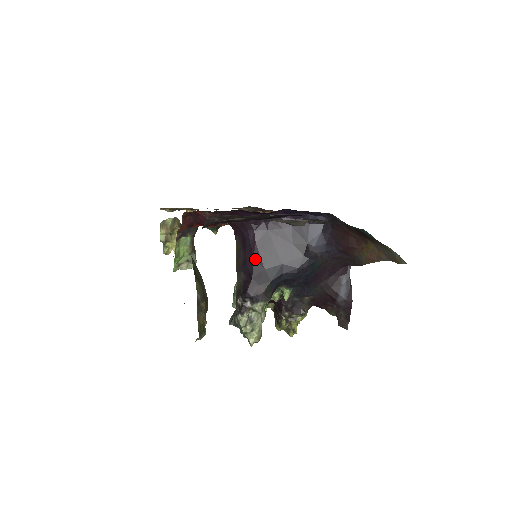
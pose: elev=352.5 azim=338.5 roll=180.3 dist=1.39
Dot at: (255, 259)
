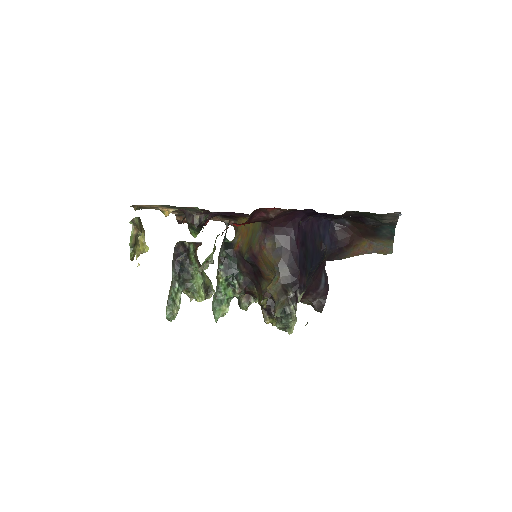
Dot at: (300, 254)
